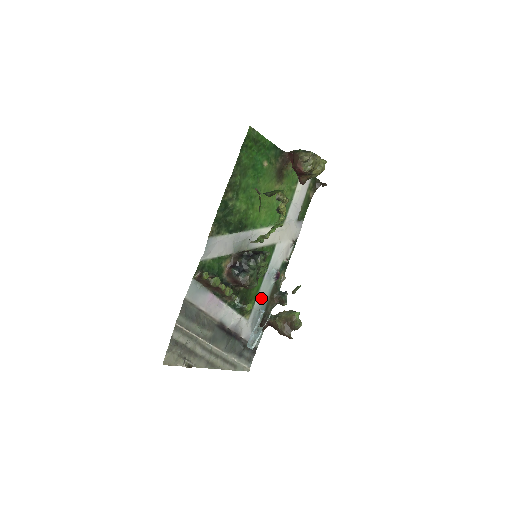
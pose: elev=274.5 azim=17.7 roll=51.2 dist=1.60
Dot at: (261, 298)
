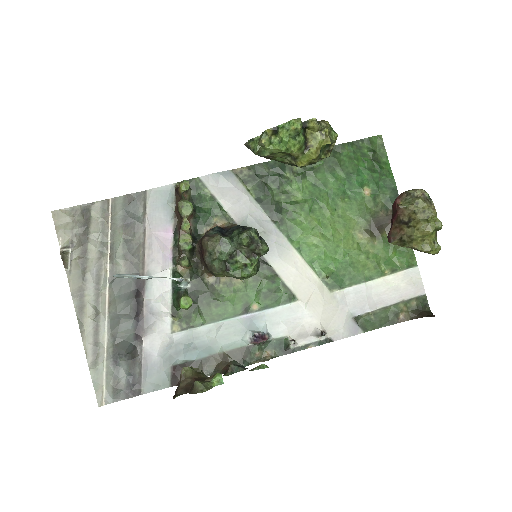
Dot at: (214, 334)
